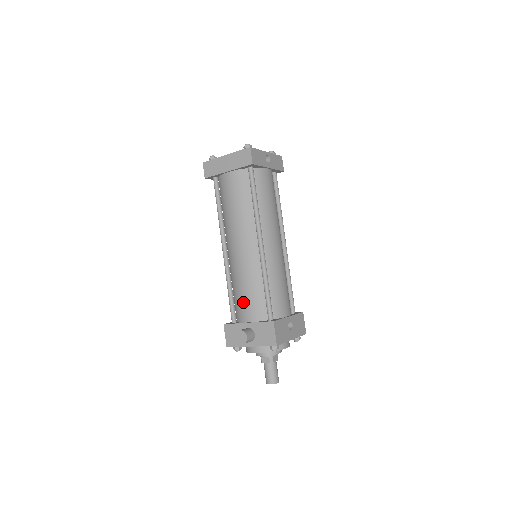
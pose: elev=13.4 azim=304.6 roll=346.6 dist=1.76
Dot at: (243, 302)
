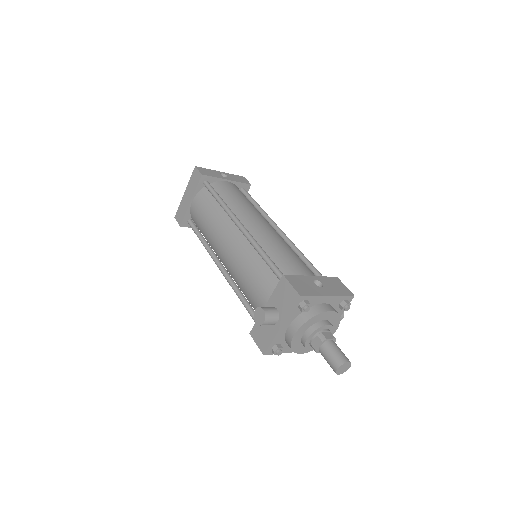
Dot at: (253, 291)
